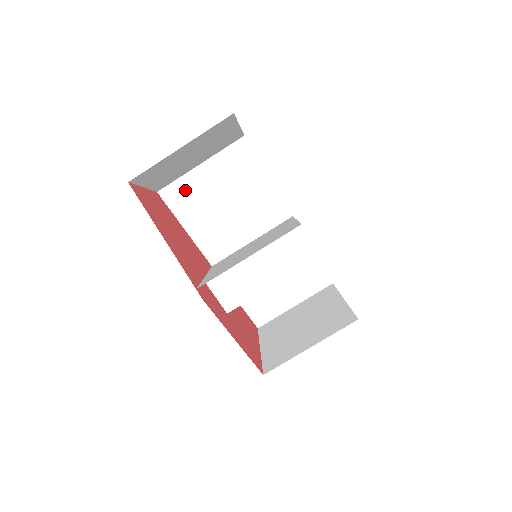
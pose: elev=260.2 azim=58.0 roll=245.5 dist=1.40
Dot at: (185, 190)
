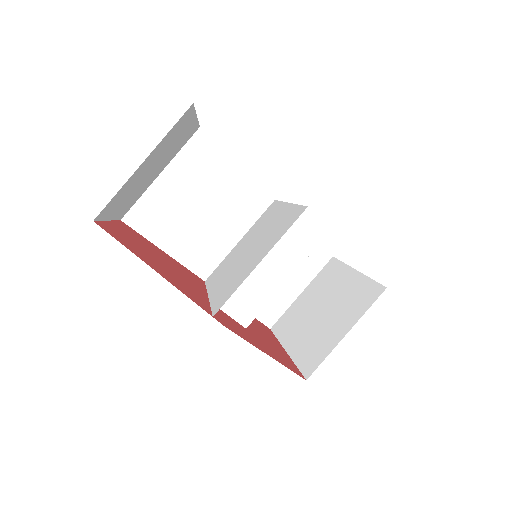
Dot at: (151, 208)
